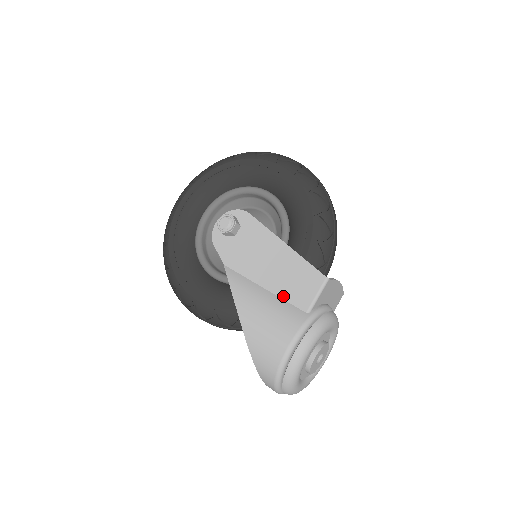
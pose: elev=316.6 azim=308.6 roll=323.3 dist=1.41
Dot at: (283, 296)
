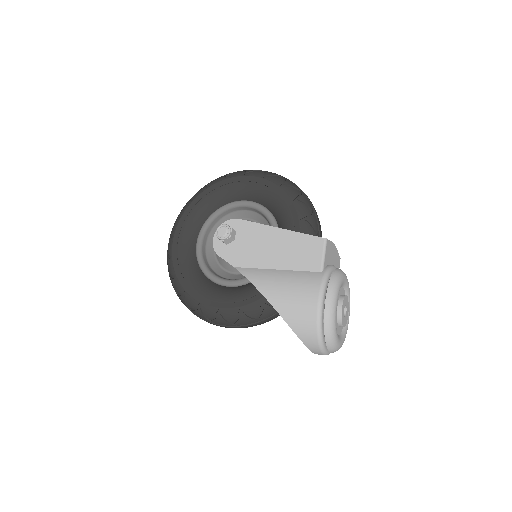
Dot at: (295, 268)
